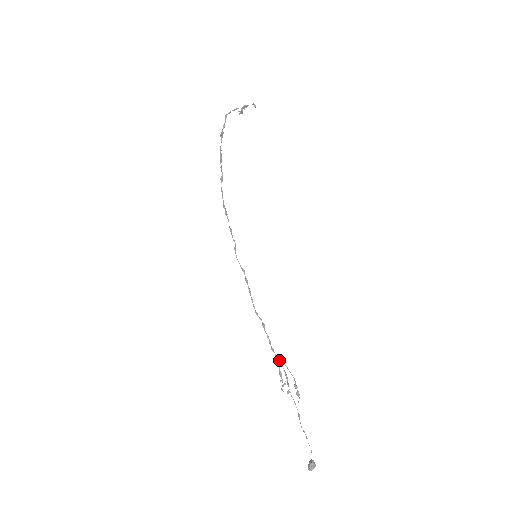
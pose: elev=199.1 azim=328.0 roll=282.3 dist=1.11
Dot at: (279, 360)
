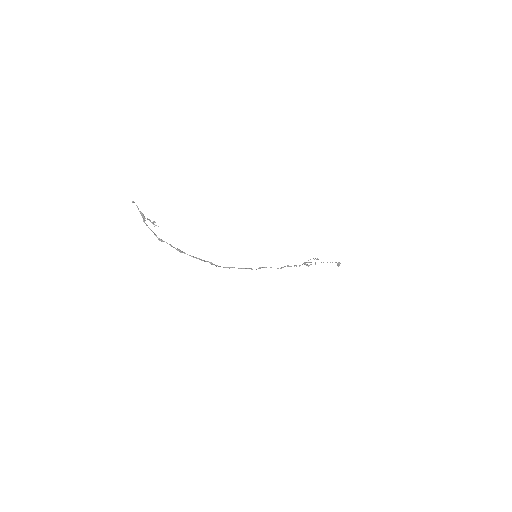
Dot at: occluded
